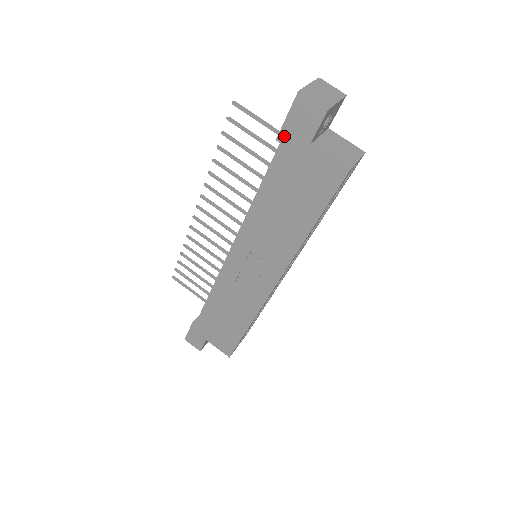
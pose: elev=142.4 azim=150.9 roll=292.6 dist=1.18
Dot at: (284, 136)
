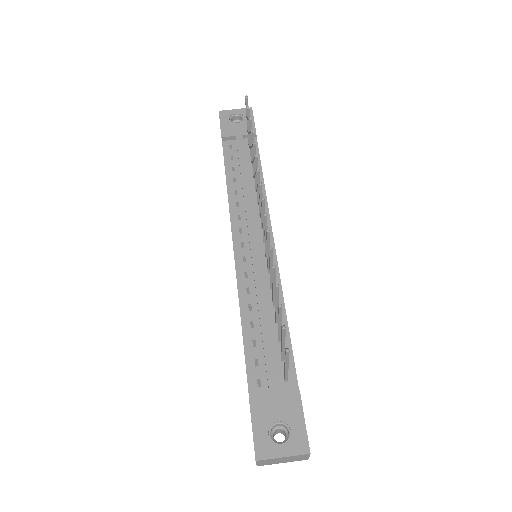
Dot at: (250, 408)
